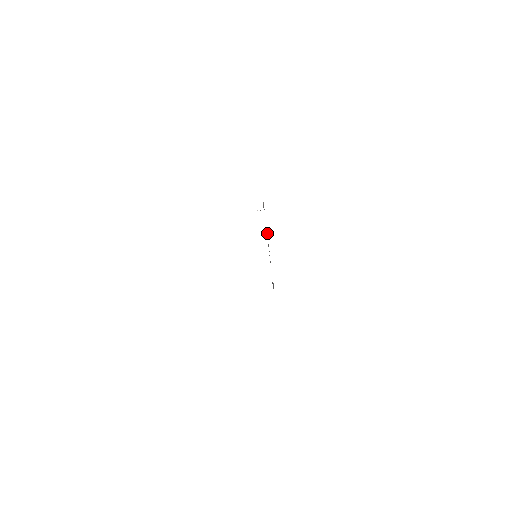
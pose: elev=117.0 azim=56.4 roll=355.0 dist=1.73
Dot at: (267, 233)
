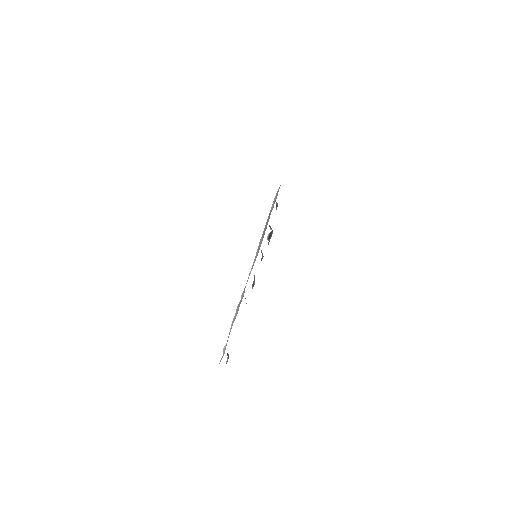
Dot at: occluded
